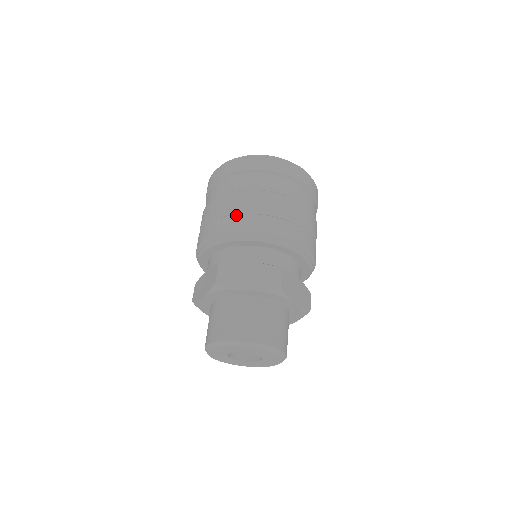
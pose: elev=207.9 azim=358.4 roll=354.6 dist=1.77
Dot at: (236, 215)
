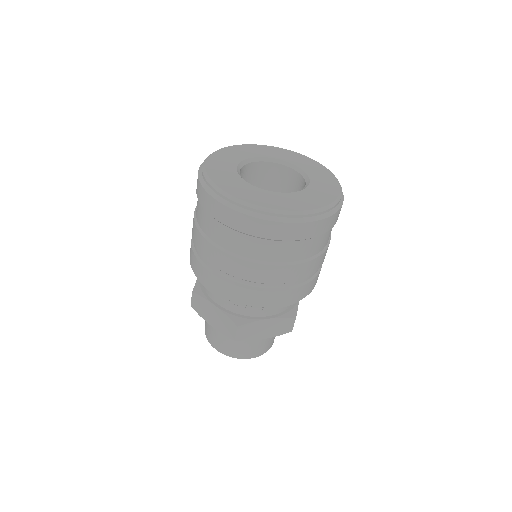
Dot at: (198, 262)
